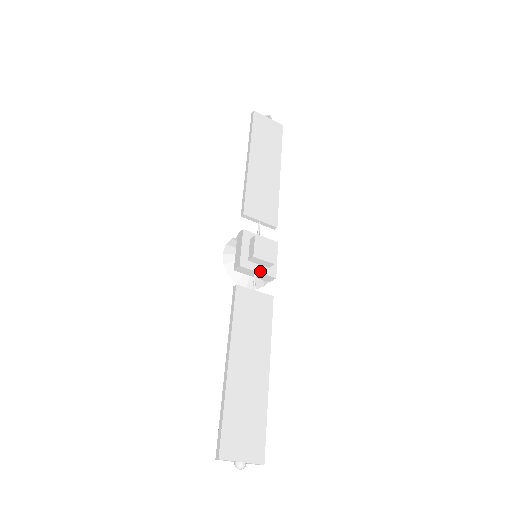
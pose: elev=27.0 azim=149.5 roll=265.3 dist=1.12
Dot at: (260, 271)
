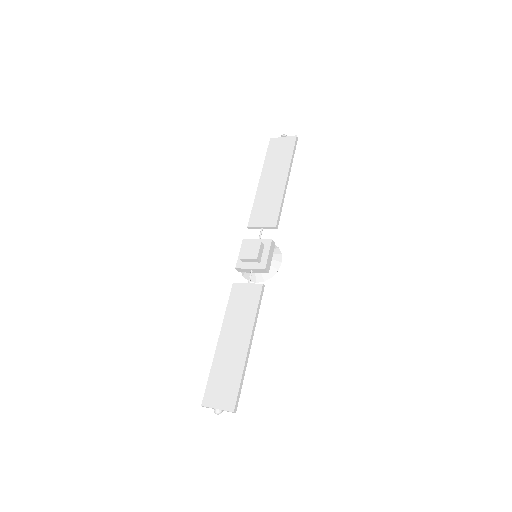
Dot at: (252, 267)
